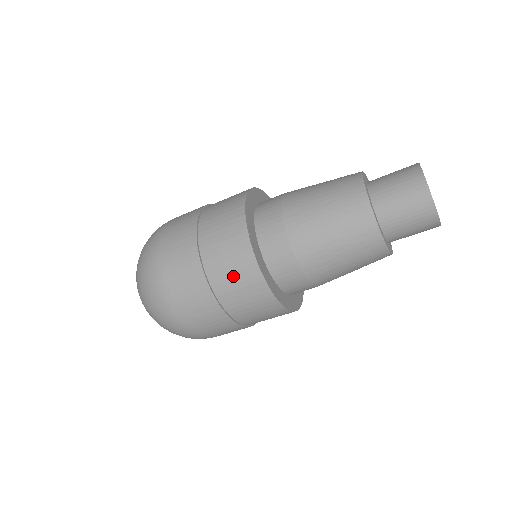
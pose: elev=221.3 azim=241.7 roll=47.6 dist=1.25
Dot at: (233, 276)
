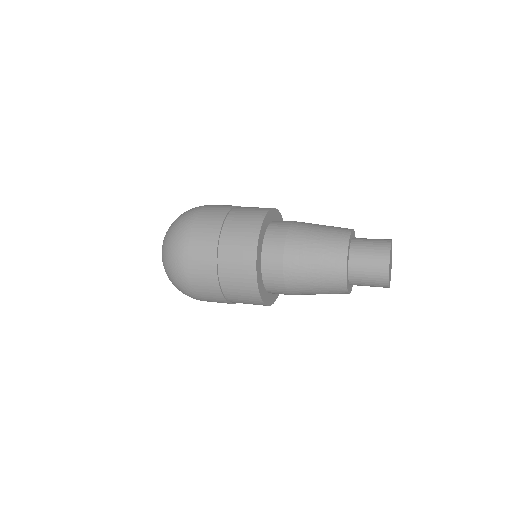
Dot at: occluded
